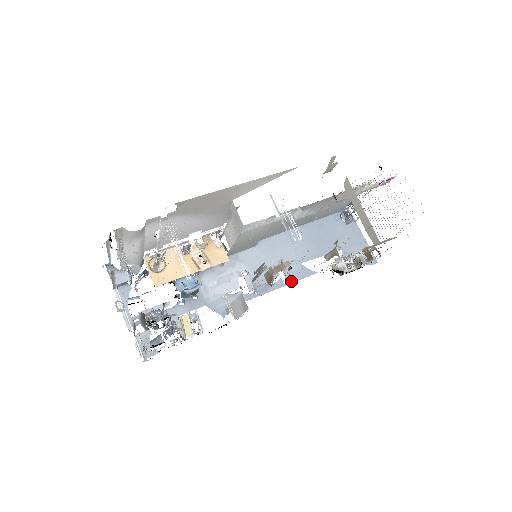
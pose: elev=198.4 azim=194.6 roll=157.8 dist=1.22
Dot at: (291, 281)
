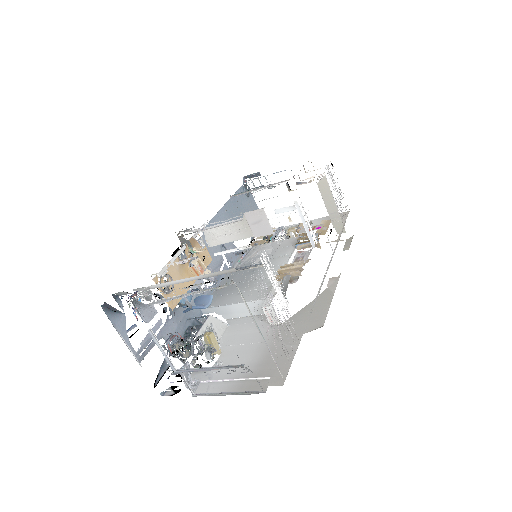
Dot at: (231, 263)
